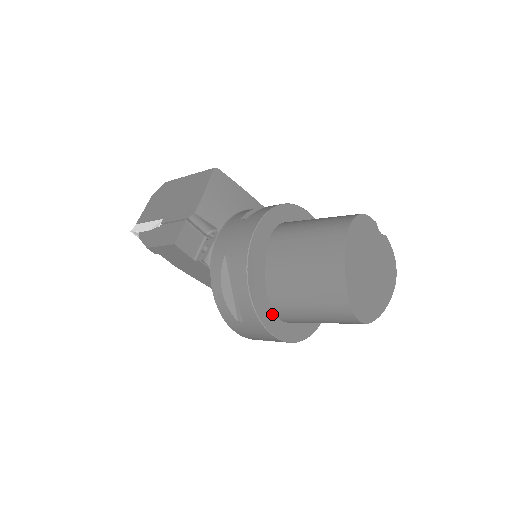
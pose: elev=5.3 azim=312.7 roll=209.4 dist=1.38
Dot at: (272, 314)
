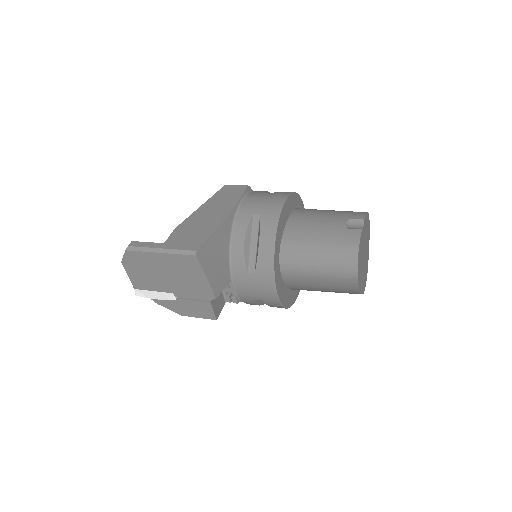
Dot at: occluded
